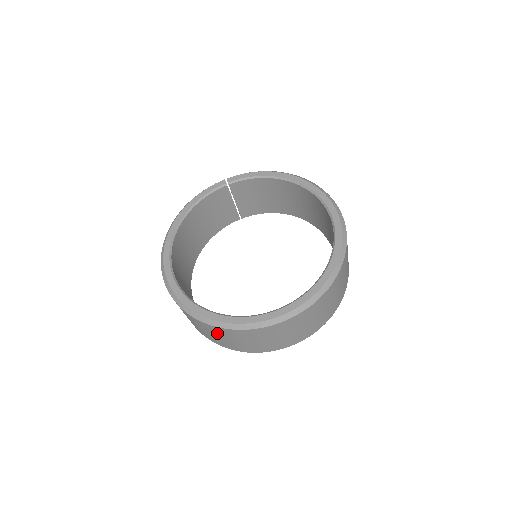
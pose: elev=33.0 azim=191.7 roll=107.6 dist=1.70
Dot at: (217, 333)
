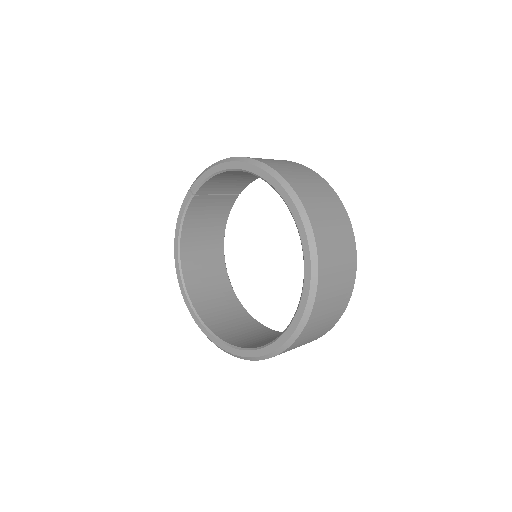
Dot at: occluded
